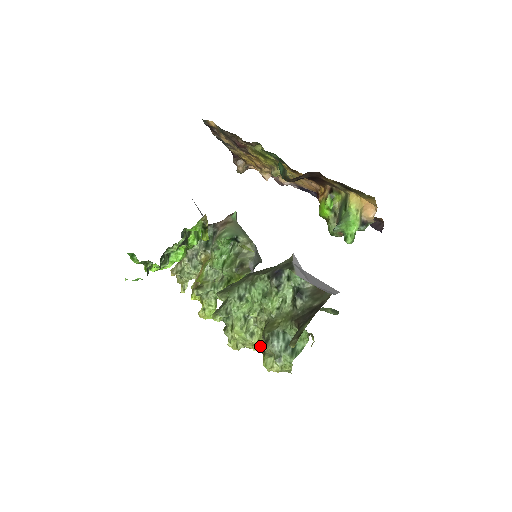
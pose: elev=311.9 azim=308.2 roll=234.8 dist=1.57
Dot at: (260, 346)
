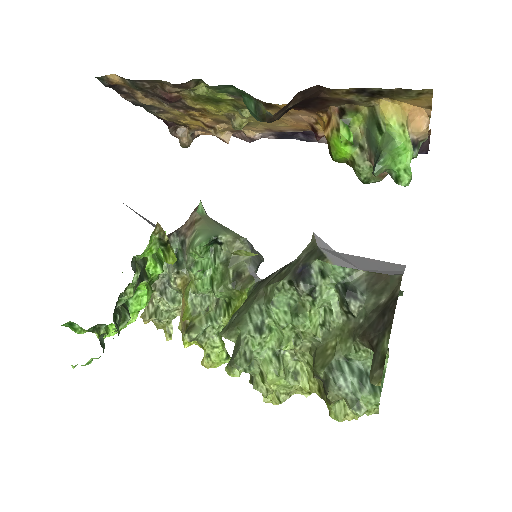
Dot at: (314, 389)
